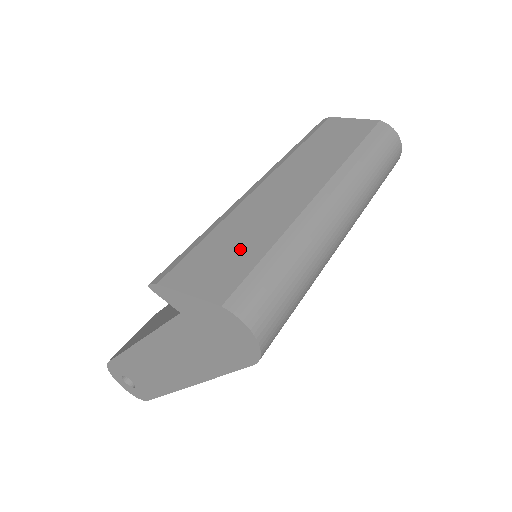
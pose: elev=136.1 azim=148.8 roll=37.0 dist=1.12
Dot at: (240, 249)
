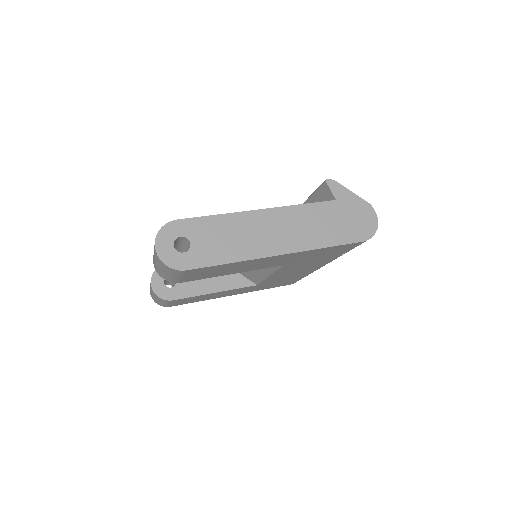
Dot at: occluded
